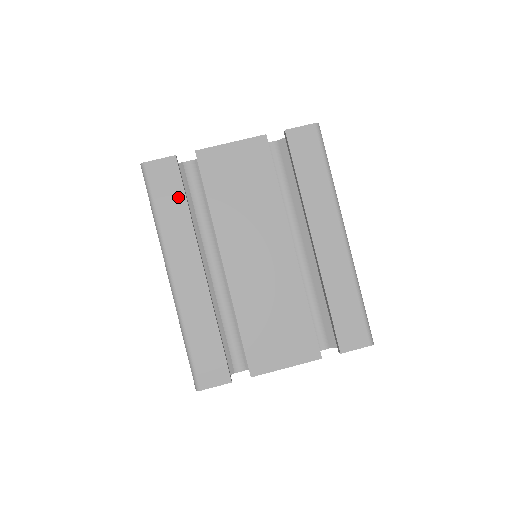
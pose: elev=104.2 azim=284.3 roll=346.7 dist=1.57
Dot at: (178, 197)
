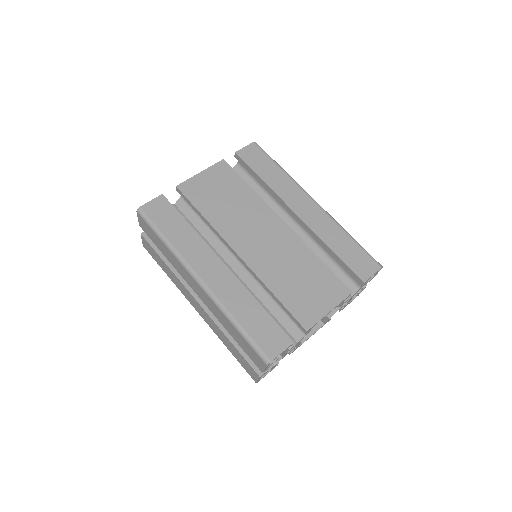
Dot at: (178, 221)
